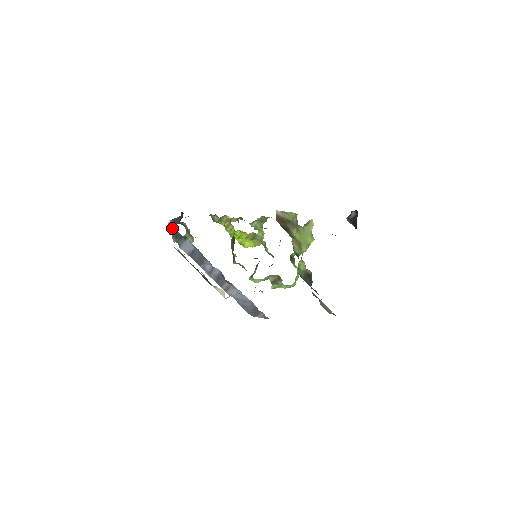
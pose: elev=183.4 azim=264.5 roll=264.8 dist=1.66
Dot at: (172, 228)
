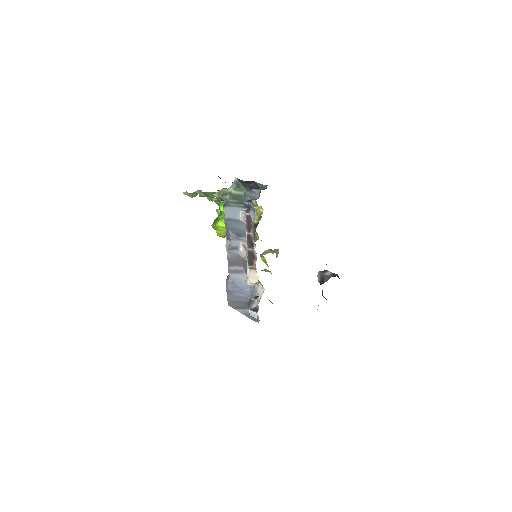
Dot at: (239, 188)
